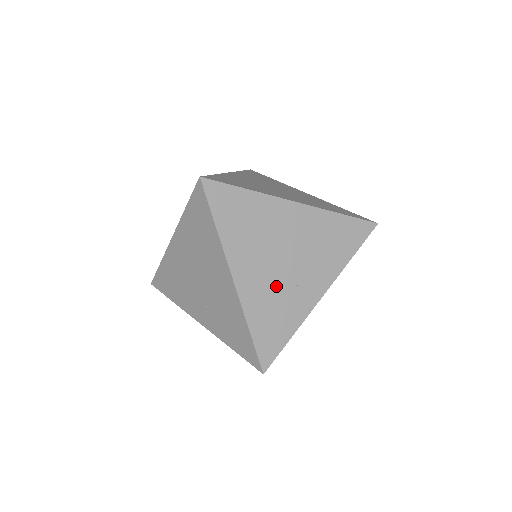
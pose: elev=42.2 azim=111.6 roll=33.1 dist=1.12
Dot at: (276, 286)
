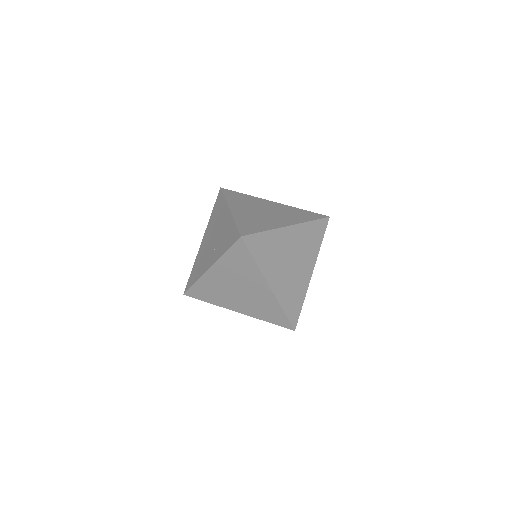
Dot at: (257, 216)
